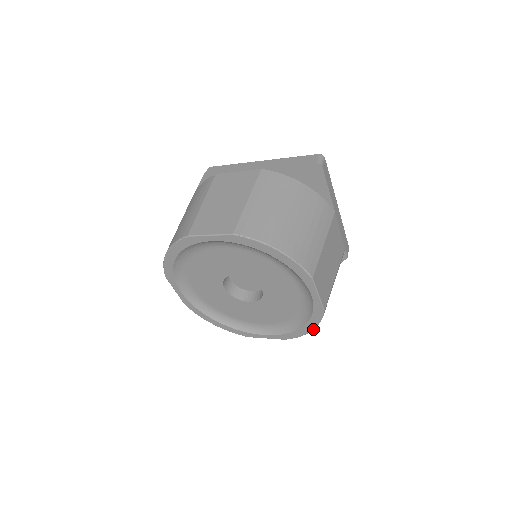
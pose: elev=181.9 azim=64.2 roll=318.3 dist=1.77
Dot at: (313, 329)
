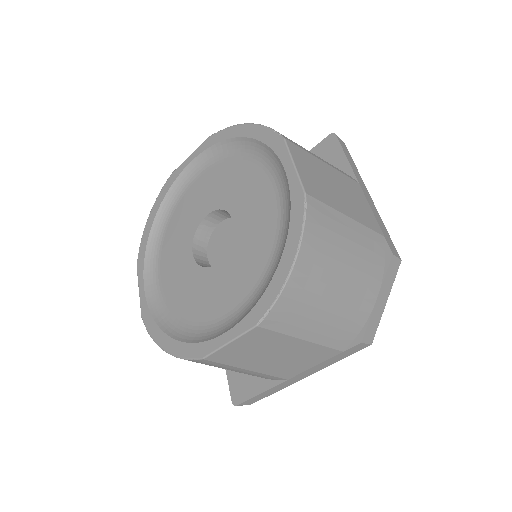
Dot at: (295, 258)
